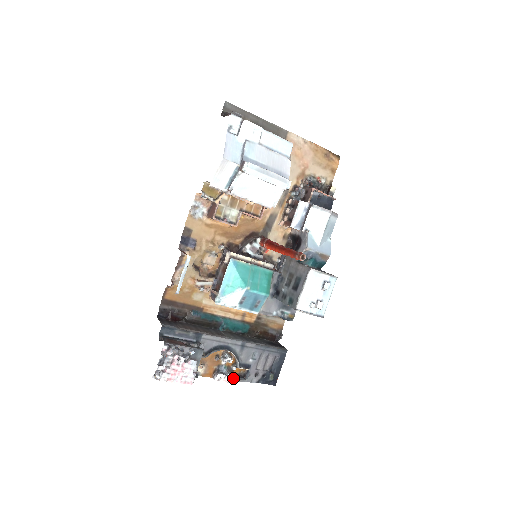
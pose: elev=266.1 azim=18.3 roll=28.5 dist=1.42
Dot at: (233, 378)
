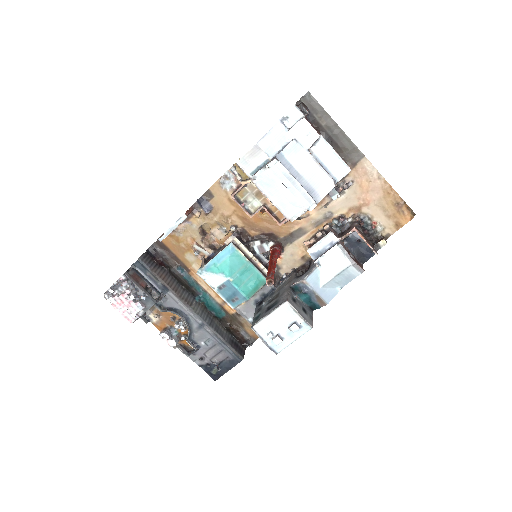
Dot at: (177, 346)
